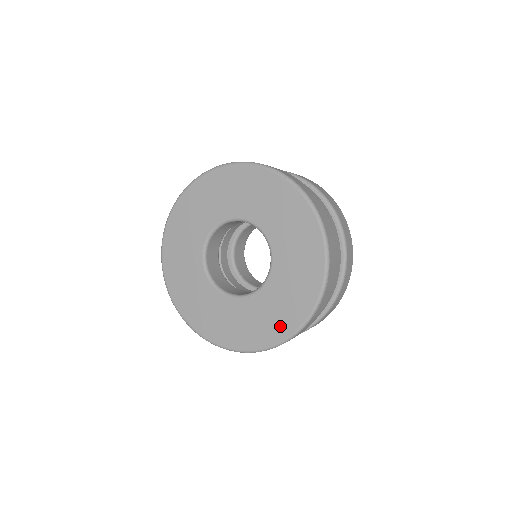
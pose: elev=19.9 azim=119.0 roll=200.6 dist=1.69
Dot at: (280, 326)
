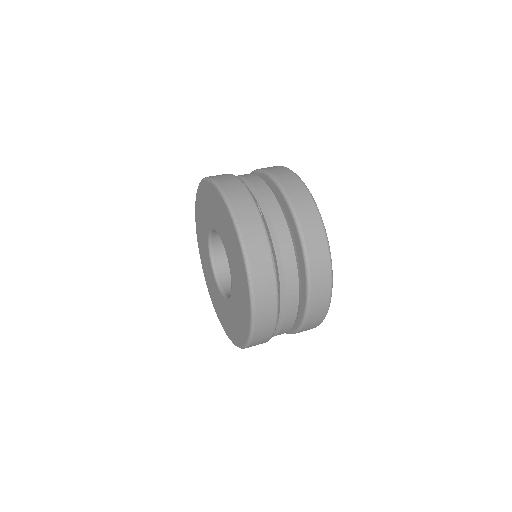
Dot at: (245, 302)
